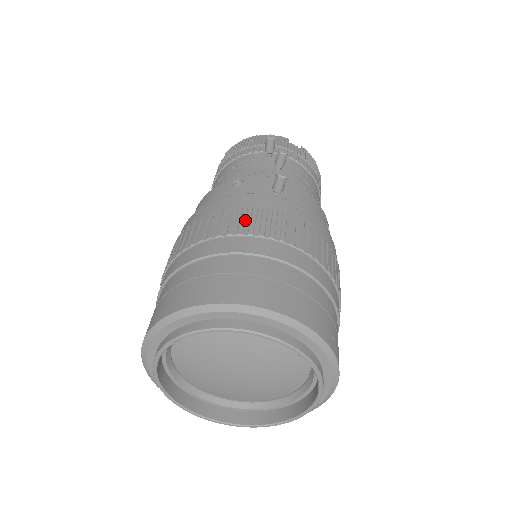
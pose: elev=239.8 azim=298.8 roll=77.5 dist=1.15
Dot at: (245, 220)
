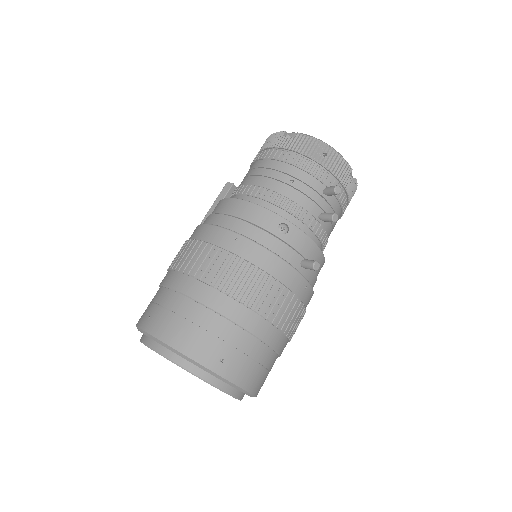
Dot at: (266, 297)
